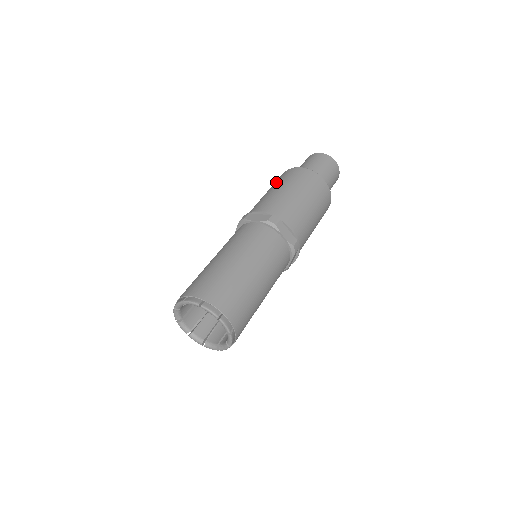
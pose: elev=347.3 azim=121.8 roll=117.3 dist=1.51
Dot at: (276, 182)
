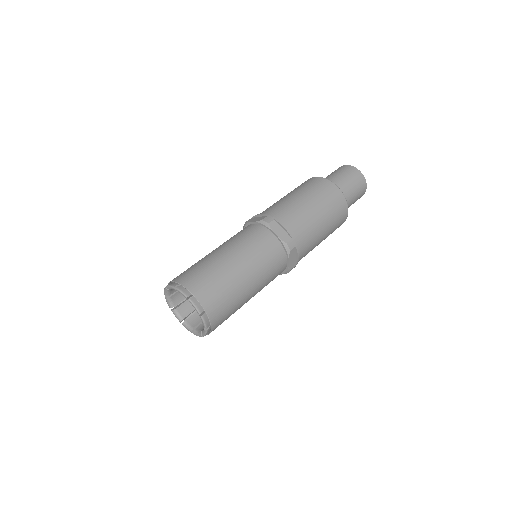
Dot at: occluded
